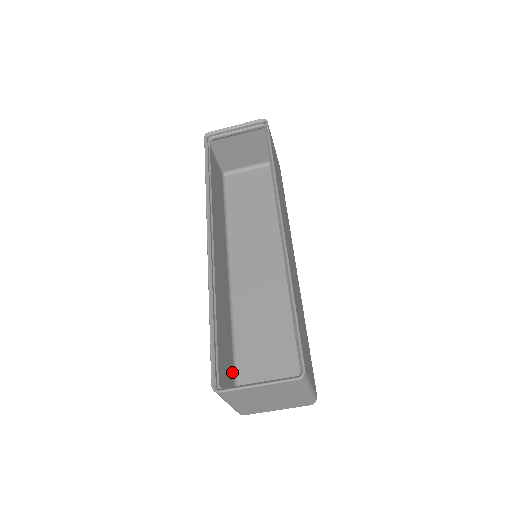
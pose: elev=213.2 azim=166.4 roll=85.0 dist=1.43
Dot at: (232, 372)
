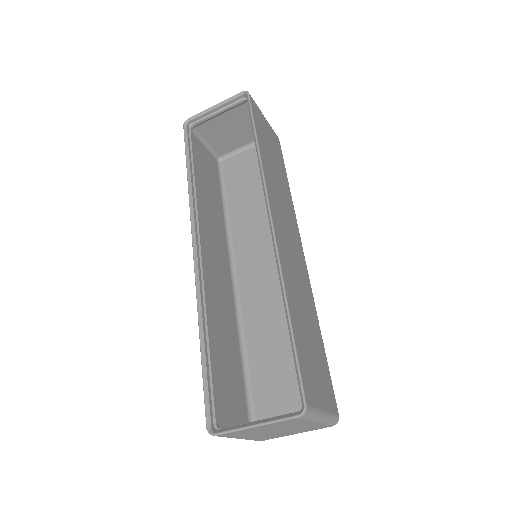
Dot at: (243, 394)
